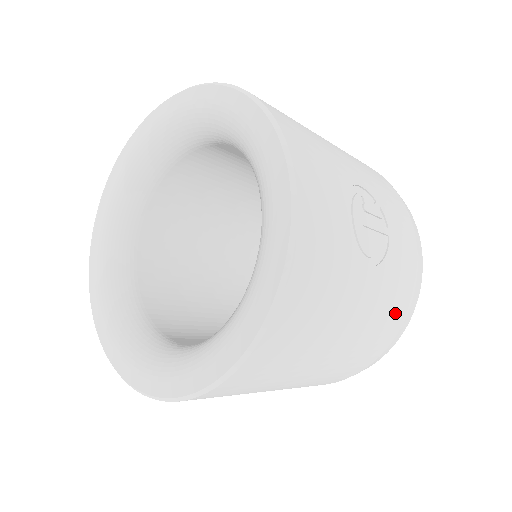
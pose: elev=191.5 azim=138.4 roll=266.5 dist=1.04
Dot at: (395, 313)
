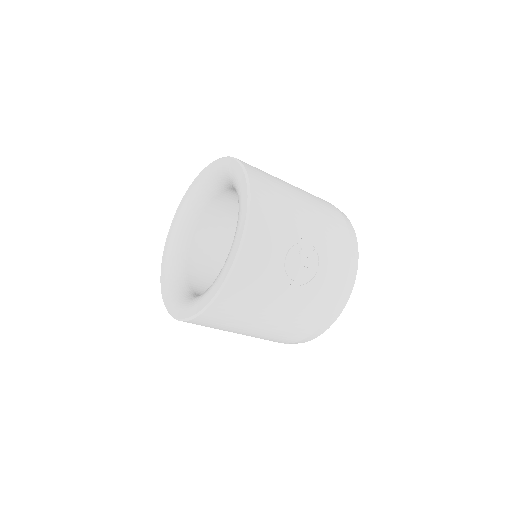
Dot at: (315, 315)
